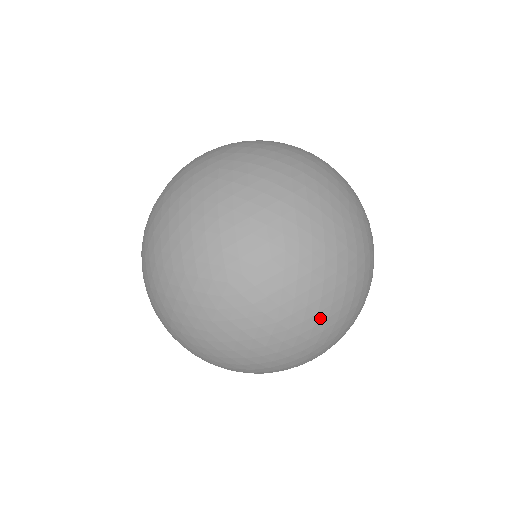
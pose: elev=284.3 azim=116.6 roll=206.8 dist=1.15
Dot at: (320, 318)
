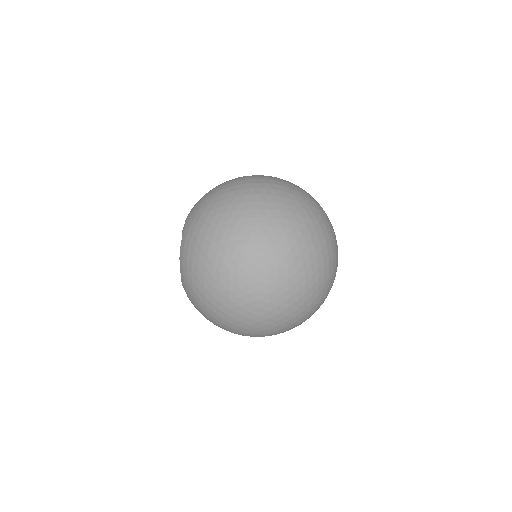
Dot at: (319, 260)
